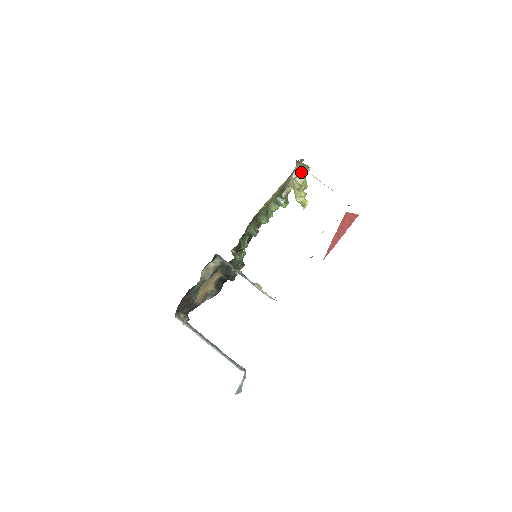
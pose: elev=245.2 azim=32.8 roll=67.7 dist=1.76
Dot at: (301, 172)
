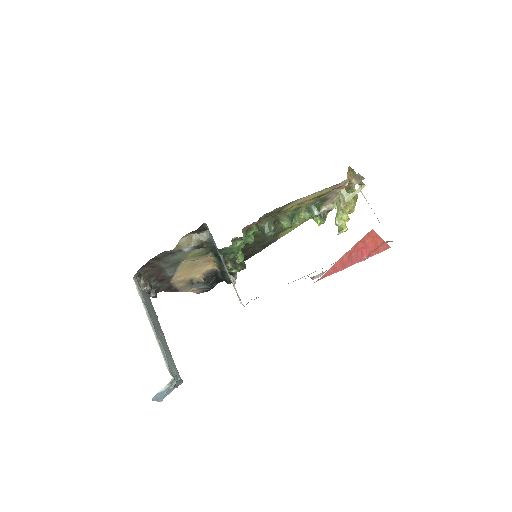
Dot at: (354, 191)
